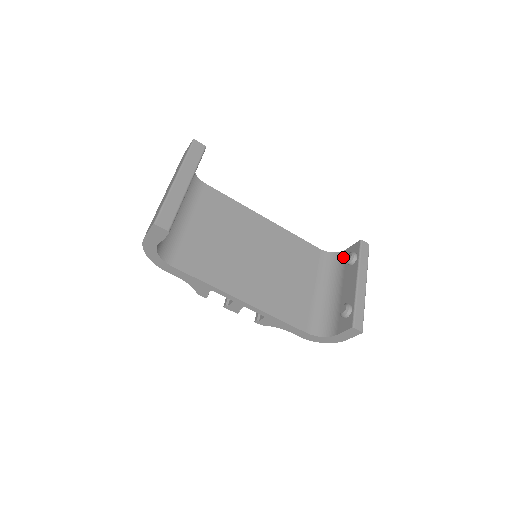
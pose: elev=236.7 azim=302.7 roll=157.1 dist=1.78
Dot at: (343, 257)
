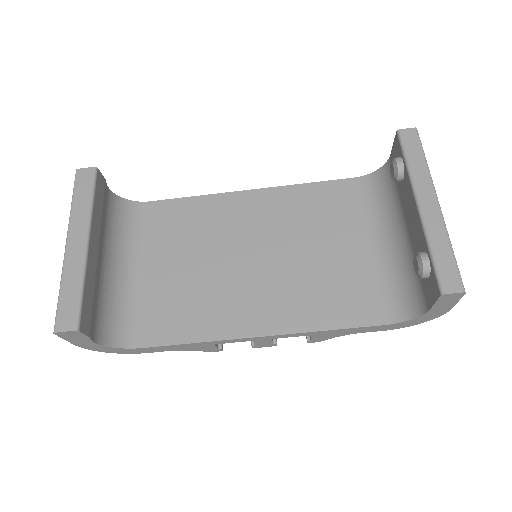
Dot at: occluded
